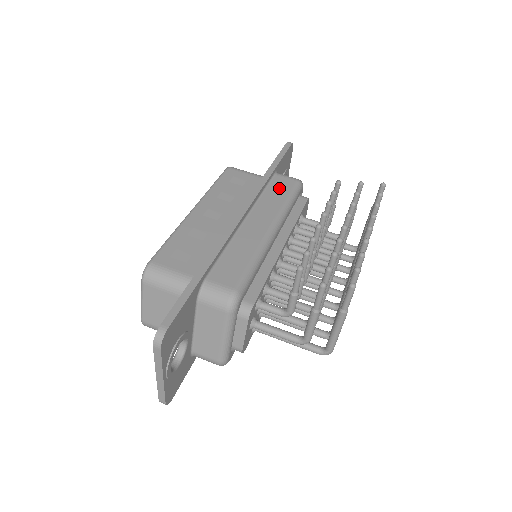
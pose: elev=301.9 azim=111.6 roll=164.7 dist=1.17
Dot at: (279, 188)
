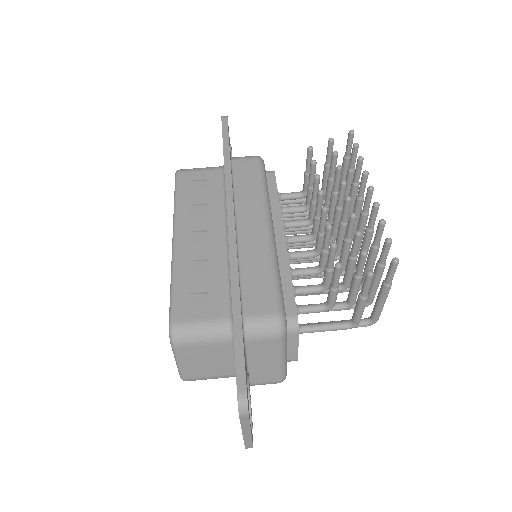
Dot at: (246, 175)
